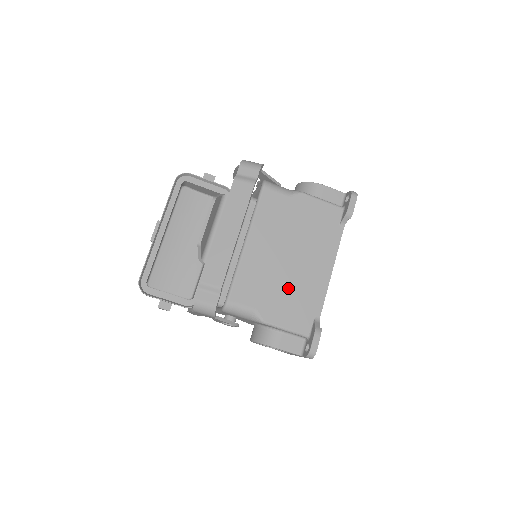
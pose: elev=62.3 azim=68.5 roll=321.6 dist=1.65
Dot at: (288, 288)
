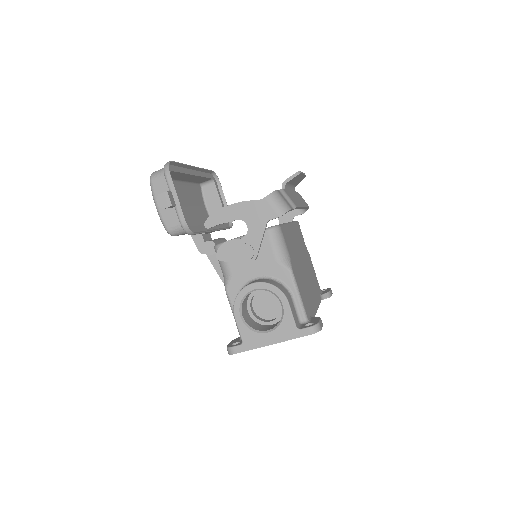
Dot at: (302, 278)
